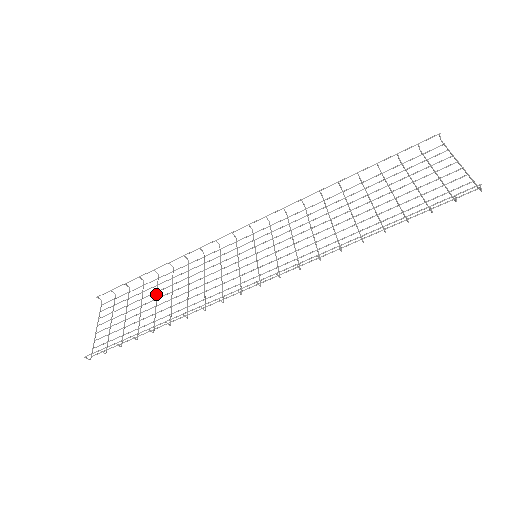
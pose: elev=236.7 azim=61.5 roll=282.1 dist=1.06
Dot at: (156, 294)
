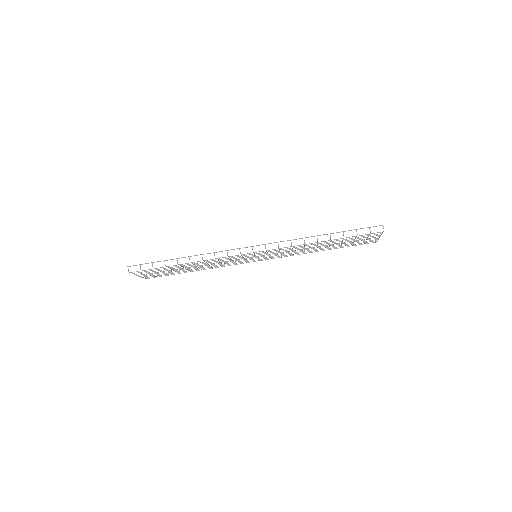
Dot at: occluded
